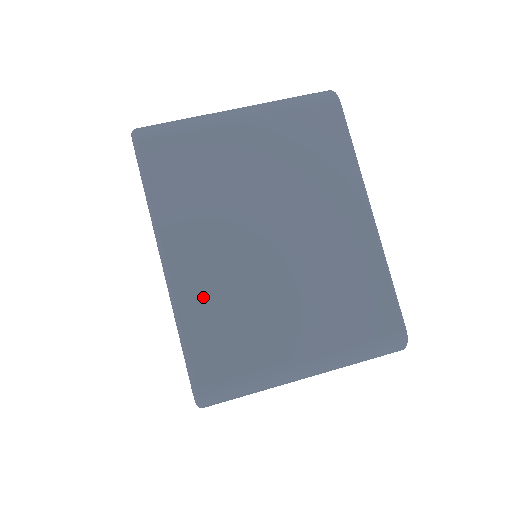
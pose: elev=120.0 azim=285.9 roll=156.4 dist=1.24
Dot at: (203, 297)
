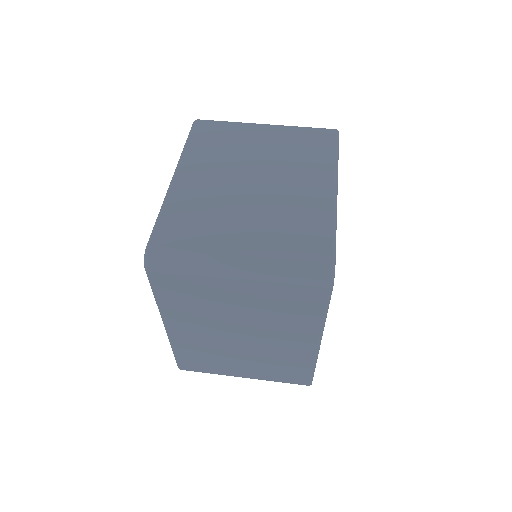
Dot at: (187, 198)
